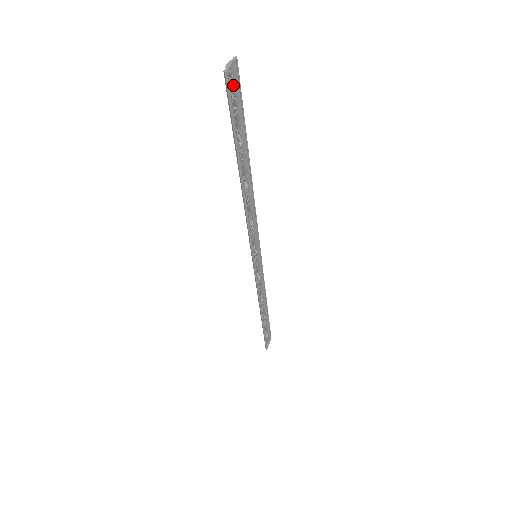
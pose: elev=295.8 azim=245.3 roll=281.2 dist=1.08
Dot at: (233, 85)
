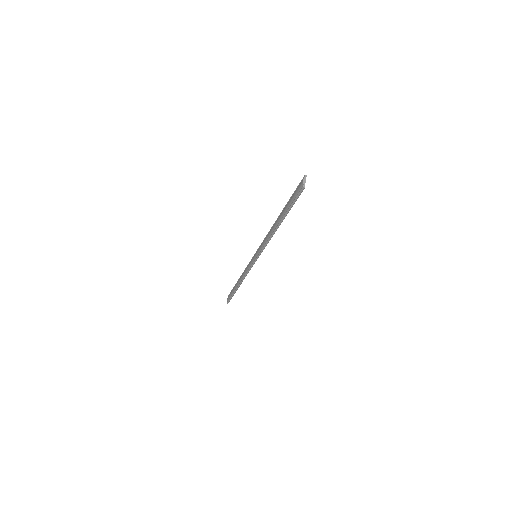
Dot at: occluded
